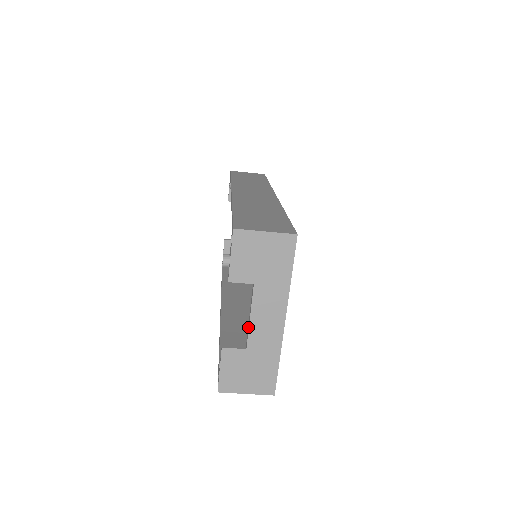
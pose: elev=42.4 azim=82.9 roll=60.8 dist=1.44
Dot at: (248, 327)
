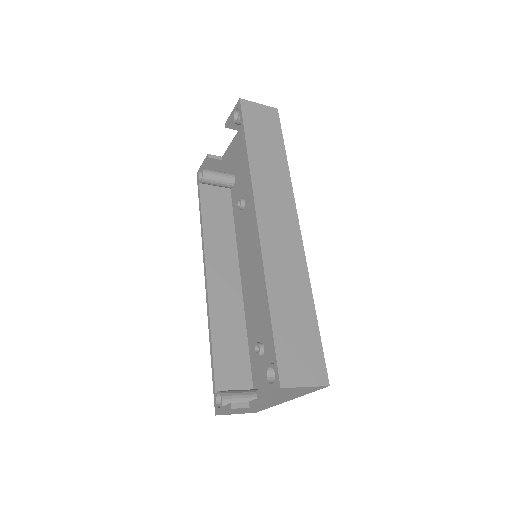
Dot at: (257, 401)
